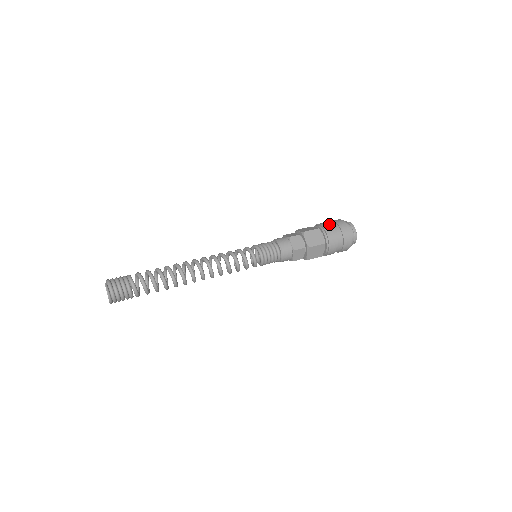
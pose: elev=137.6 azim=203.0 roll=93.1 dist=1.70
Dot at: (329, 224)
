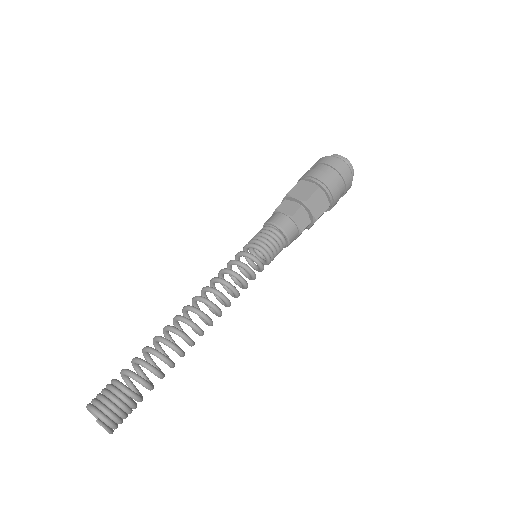
Dot at: (326, 173)
